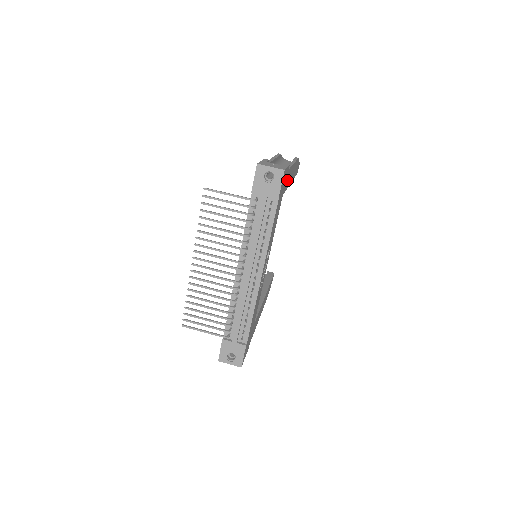
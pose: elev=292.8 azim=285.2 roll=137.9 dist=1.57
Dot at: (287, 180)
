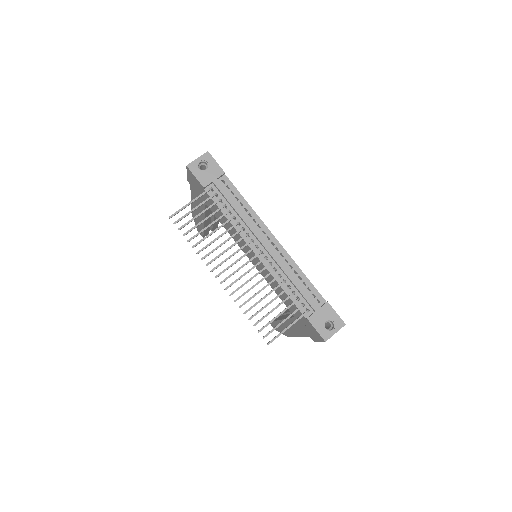
Dot at: occluded
